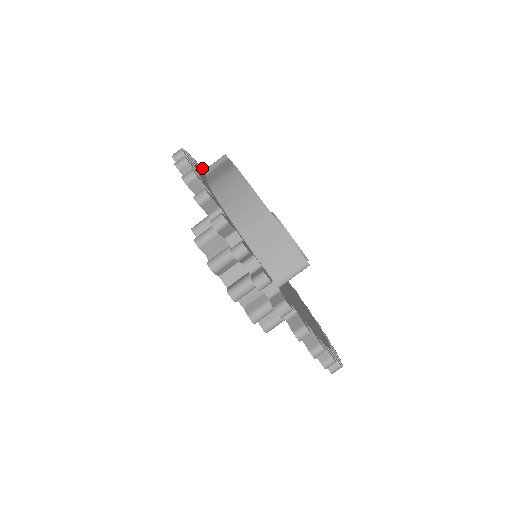
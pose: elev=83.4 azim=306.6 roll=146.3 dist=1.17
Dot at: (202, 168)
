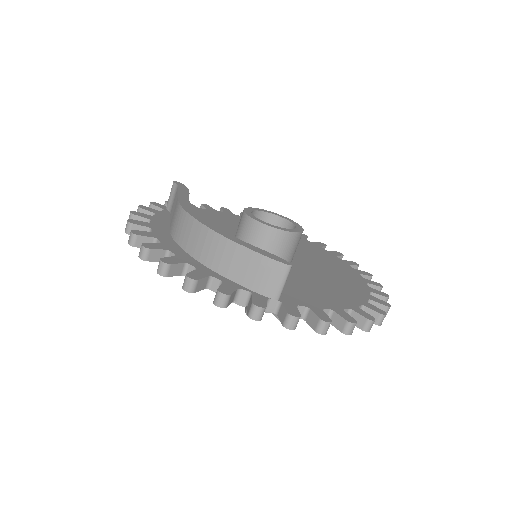
Dot at: (165, 202)
